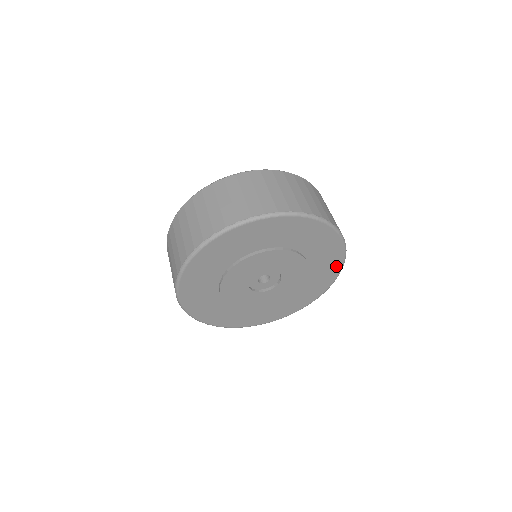
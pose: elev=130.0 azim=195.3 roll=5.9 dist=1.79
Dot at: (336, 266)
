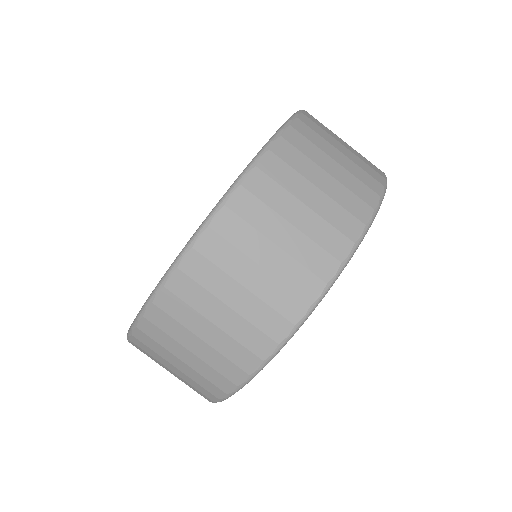
Dot at: occluded
